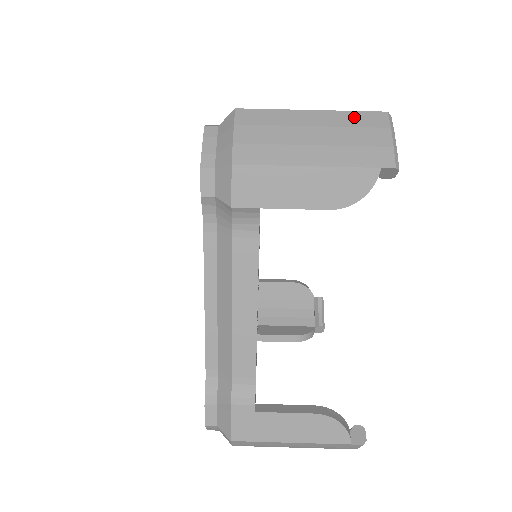
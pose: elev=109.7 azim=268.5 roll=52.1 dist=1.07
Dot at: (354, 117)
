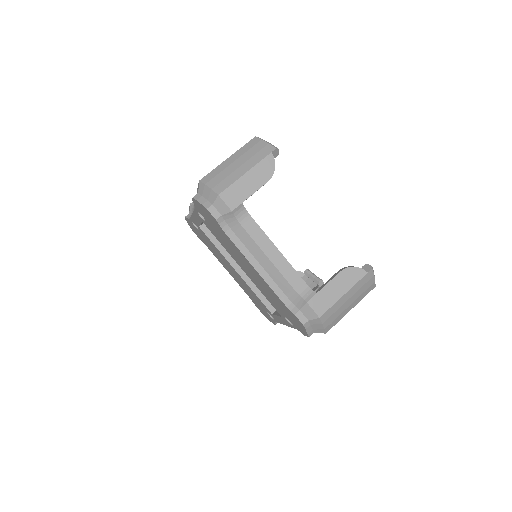
Dot at: (245, 147)
